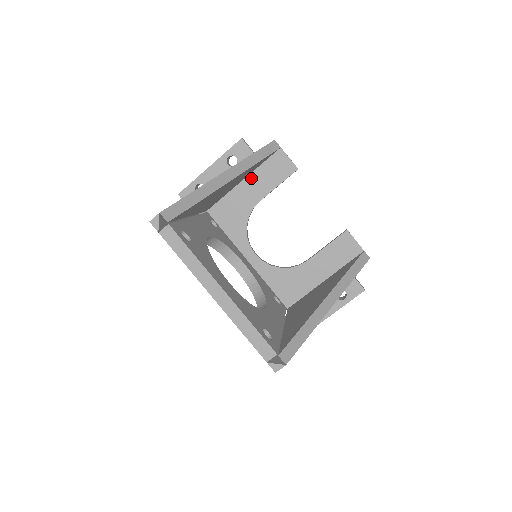
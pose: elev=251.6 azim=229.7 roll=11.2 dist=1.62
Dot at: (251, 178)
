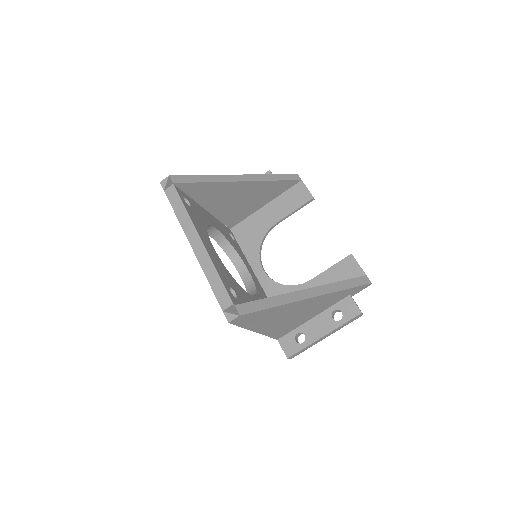
Dot at: (272, 204)
